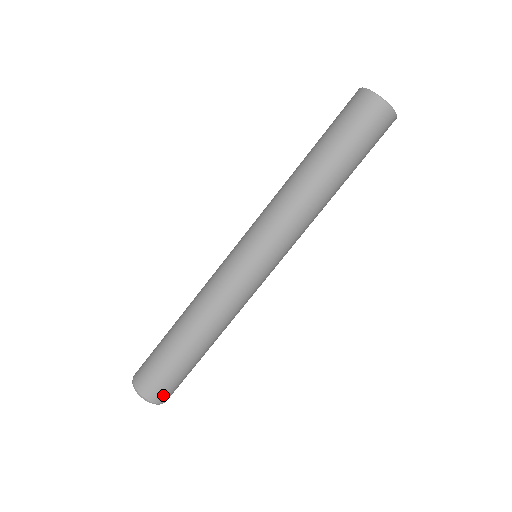
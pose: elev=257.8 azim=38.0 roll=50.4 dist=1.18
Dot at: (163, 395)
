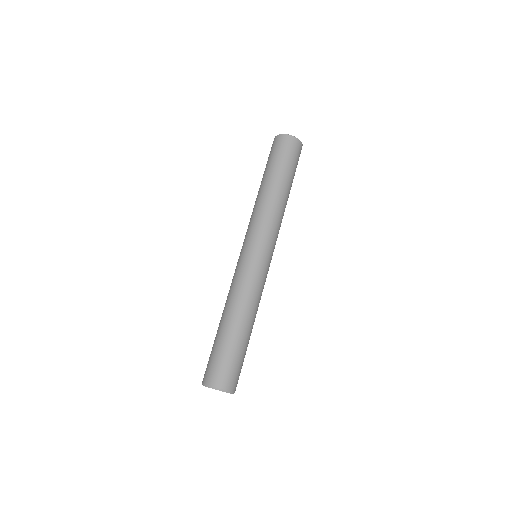
Dot at: (213, 376)
